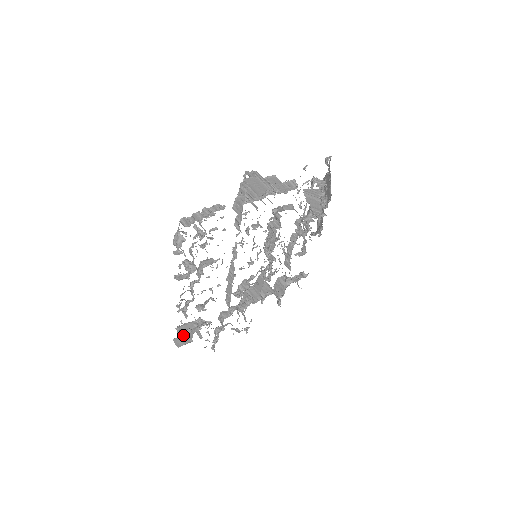
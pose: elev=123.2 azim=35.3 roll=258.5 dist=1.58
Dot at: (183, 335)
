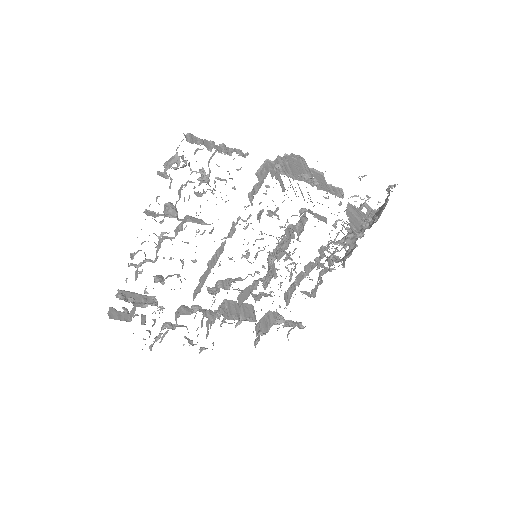
Dot at: (121, 299)
